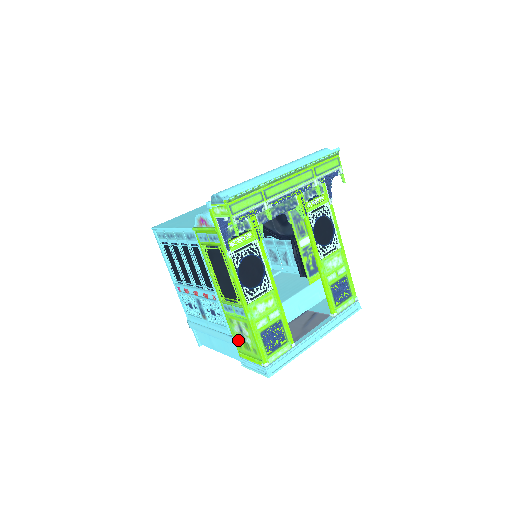
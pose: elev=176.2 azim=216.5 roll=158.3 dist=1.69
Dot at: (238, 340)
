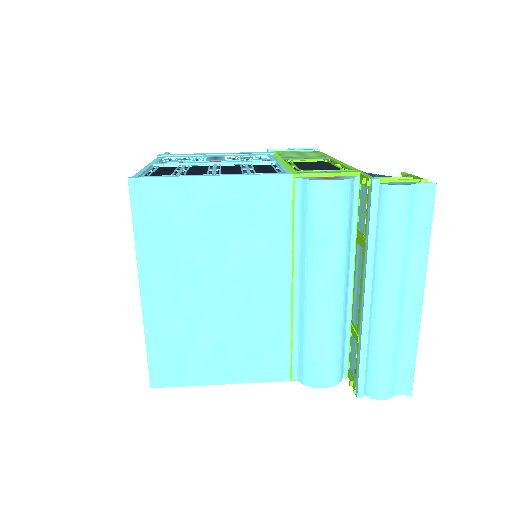
Dot at: occluded
